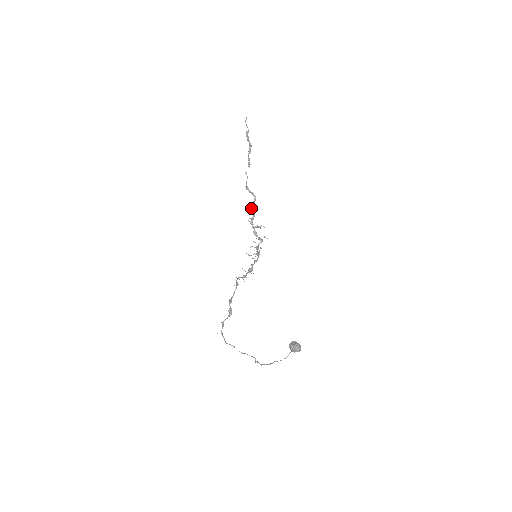
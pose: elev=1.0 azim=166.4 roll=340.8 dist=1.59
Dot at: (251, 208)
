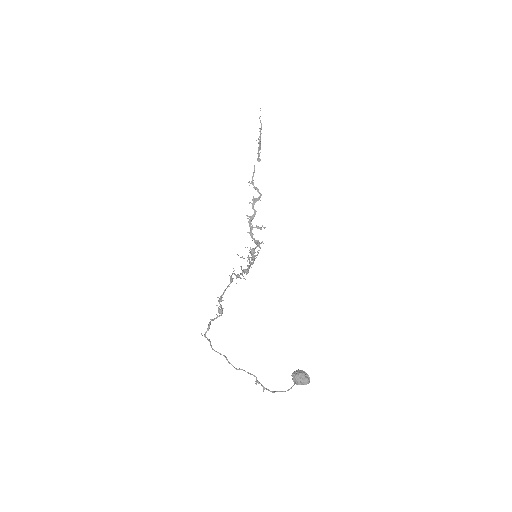
Dot at: (253, 204)
